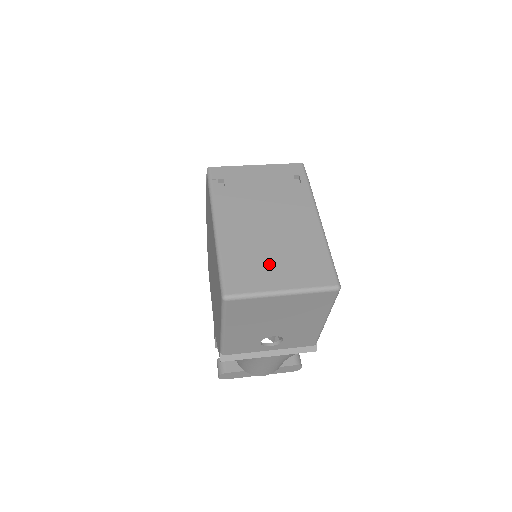
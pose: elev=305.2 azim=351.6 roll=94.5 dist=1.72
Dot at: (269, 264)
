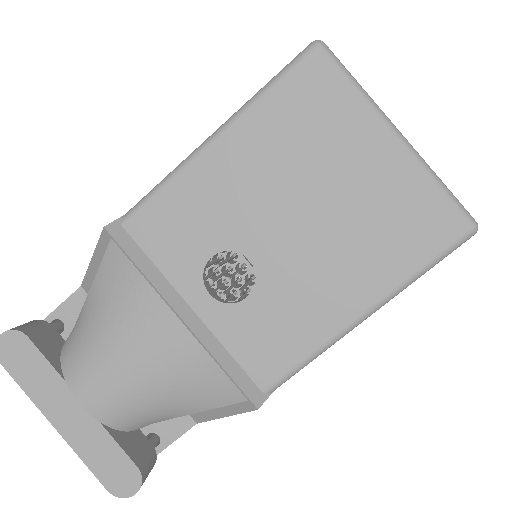
Dot at: occluded
